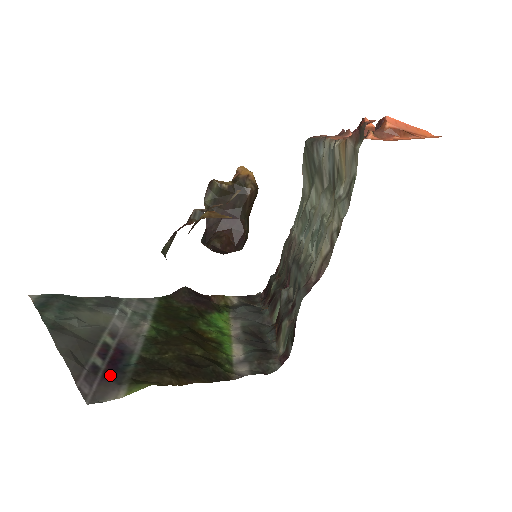
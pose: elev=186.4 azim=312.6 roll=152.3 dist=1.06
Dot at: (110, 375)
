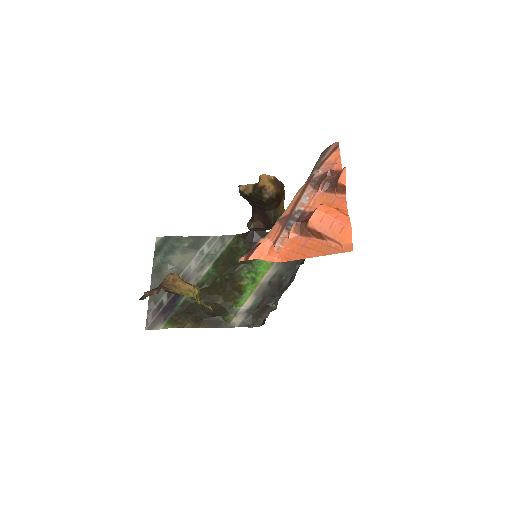
Dot at: (165, 311)
